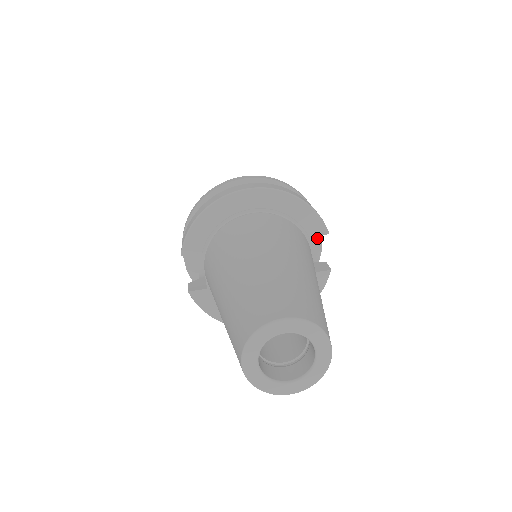
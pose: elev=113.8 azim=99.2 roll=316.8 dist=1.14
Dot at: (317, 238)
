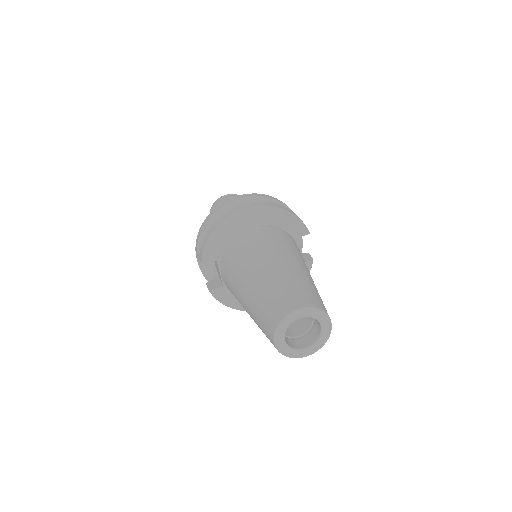
Dot at: occluded
